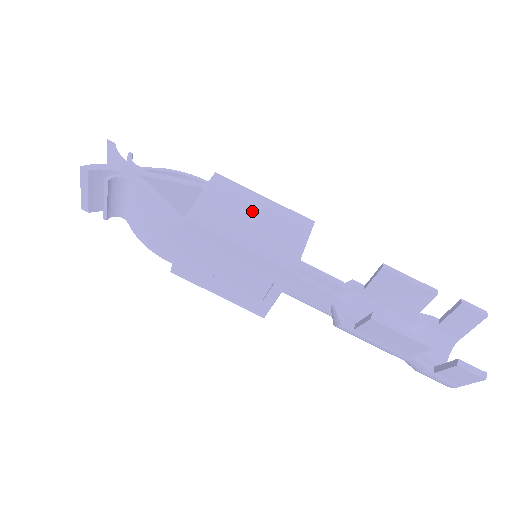
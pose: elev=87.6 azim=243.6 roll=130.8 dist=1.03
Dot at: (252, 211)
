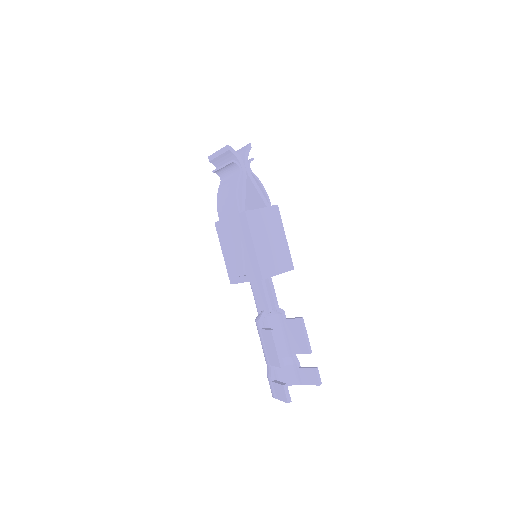
Dot at: (274, 237)
